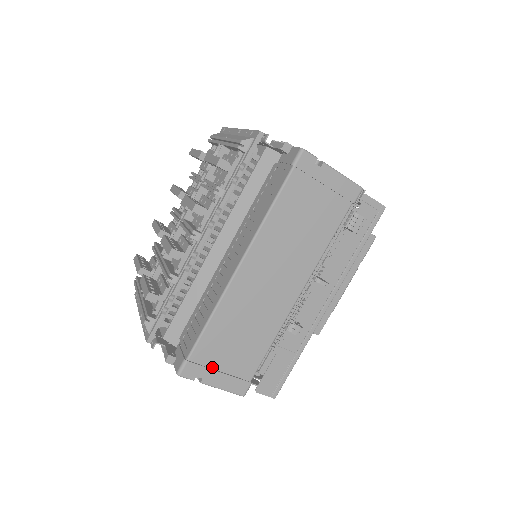
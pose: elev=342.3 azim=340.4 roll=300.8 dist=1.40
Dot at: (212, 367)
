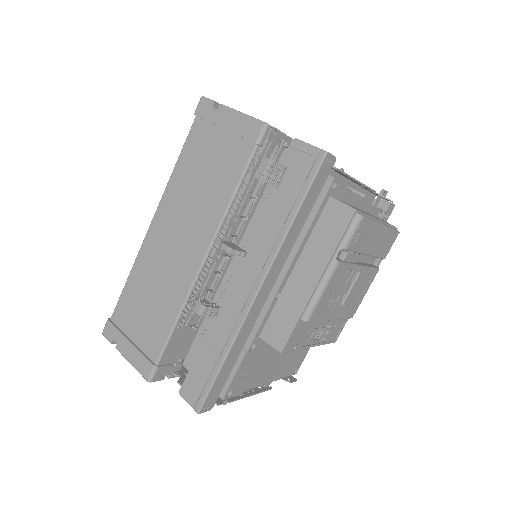
Dot at: (126, 334)
